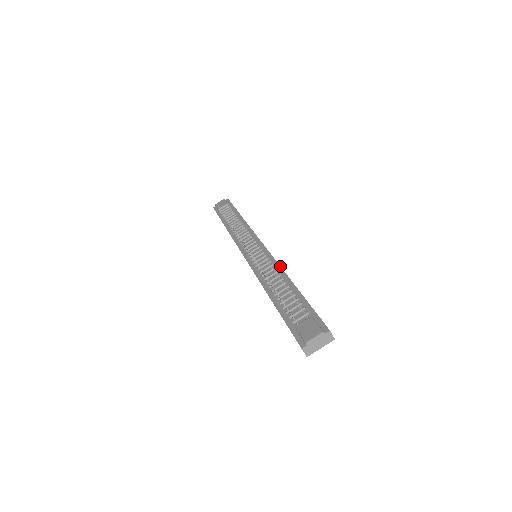
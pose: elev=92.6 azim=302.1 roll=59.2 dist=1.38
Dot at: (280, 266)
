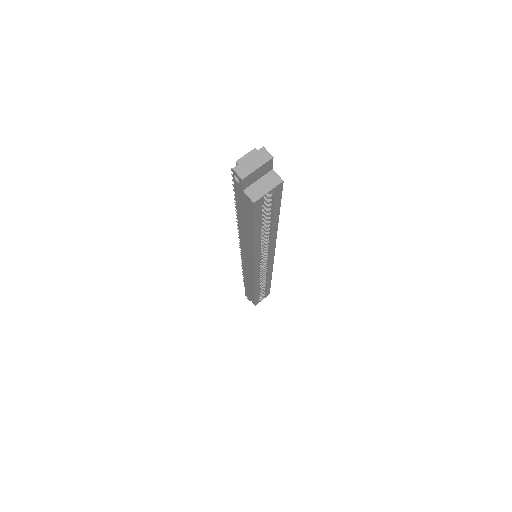
Dot at: occluded
